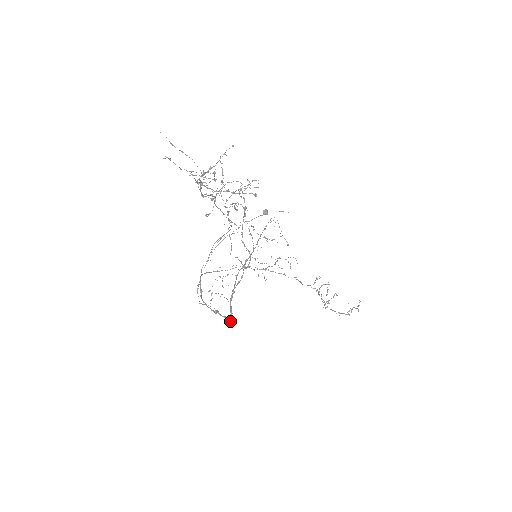
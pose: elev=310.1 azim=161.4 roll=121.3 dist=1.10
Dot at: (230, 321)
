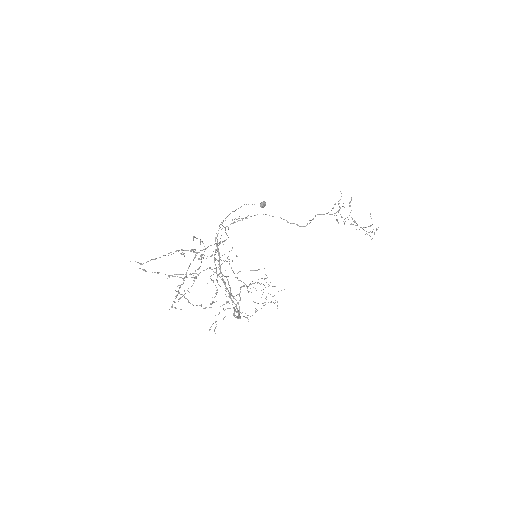
Dot at: (239, 316)
